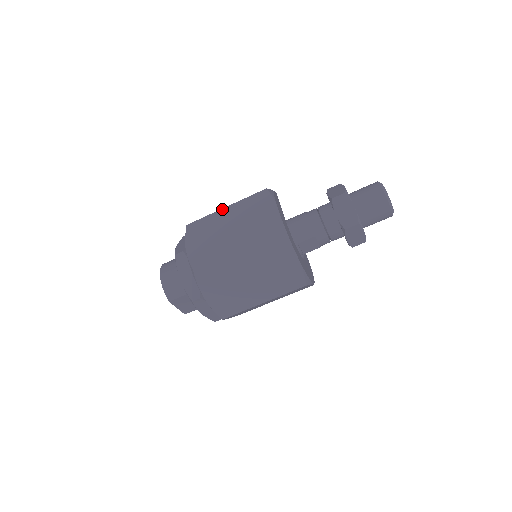
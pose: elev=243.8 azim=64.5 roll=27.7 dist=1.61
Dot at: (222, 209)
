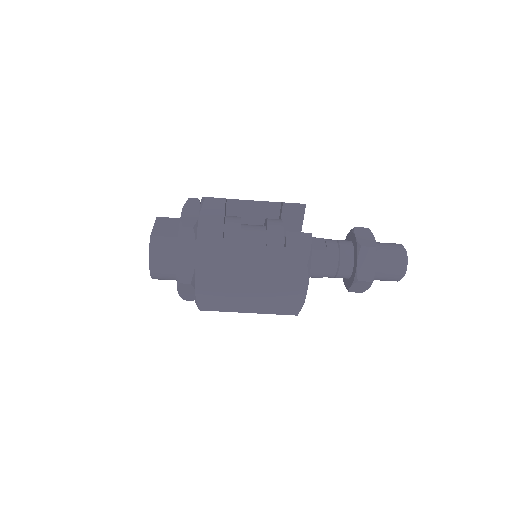
Dot at: (249, 263)
